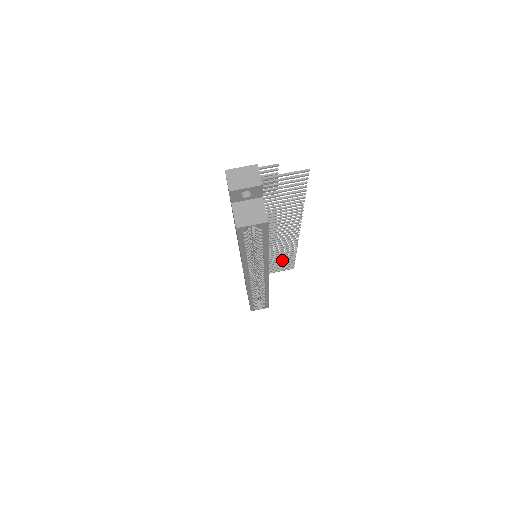
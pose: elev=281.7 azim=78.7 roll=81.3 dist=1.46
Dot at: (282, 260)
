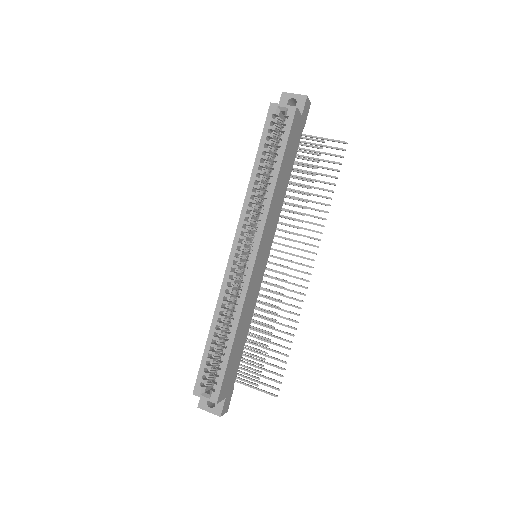
Dot at: (272, 349)
